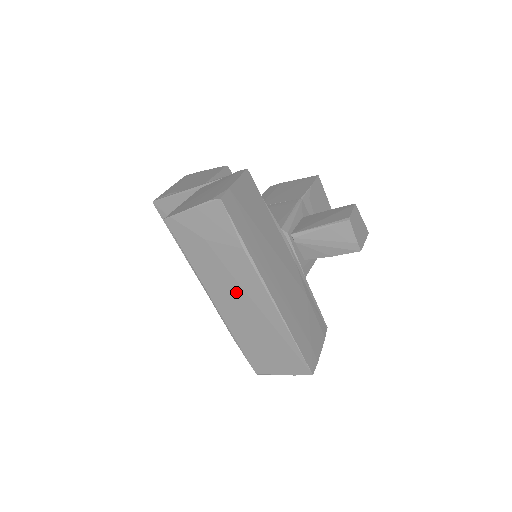
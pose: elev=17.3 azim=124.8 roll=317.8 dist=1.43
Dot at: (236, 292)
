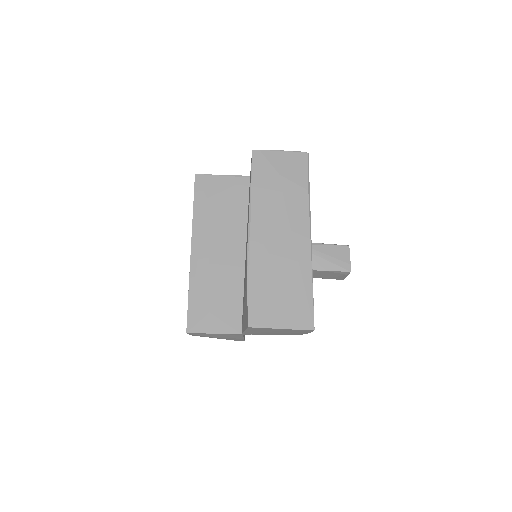
Dot at: (281, 225)
